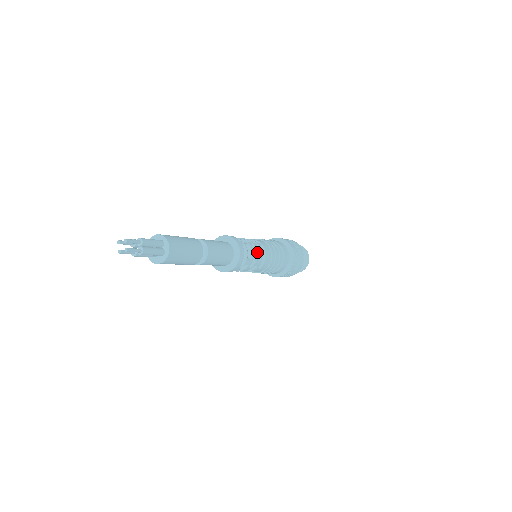
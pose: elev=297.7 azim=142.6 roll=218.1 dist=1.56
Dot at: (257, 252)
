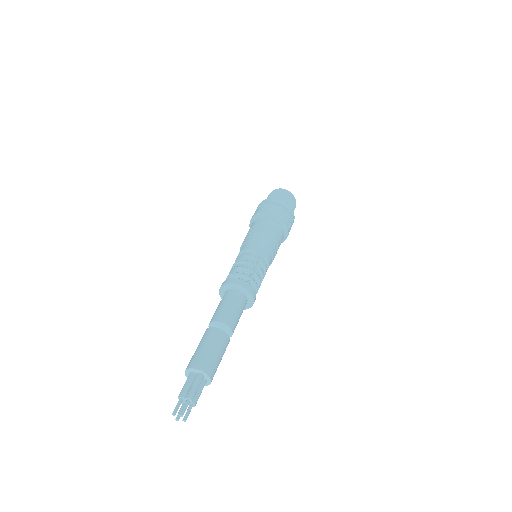
Dot at: (262, 270)
